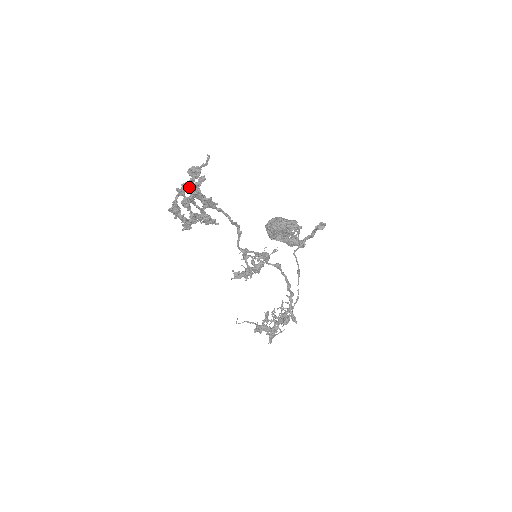
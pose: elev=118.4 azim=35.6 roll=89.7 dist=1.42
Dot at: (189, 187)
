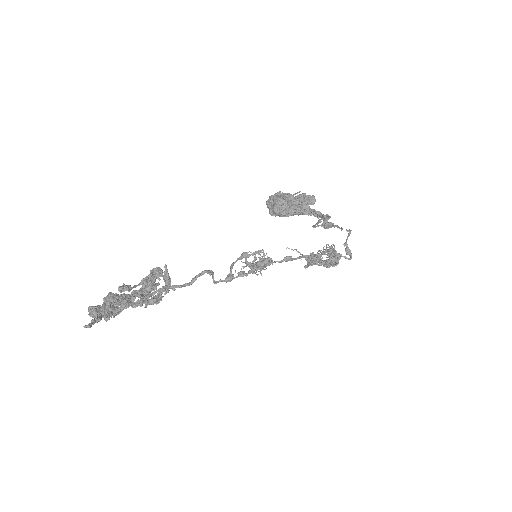
Dot at: occluded
